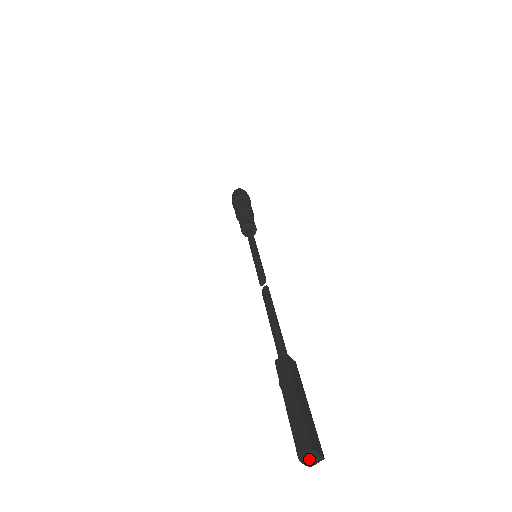
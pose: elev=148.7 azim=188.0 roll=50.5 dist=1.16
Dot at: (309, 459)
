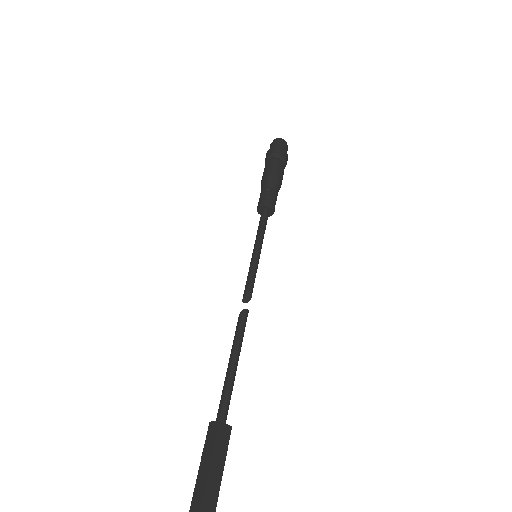
Dot at: out of frame
